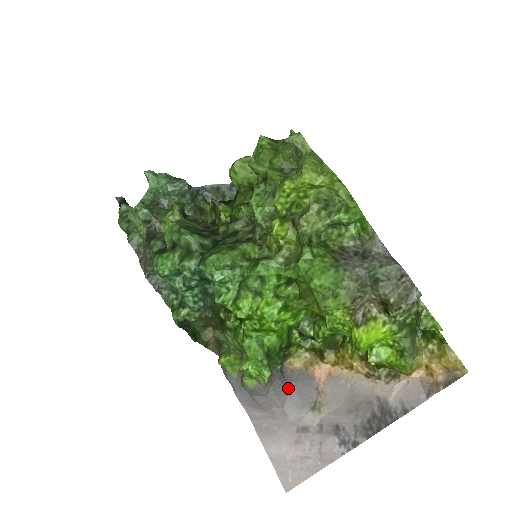
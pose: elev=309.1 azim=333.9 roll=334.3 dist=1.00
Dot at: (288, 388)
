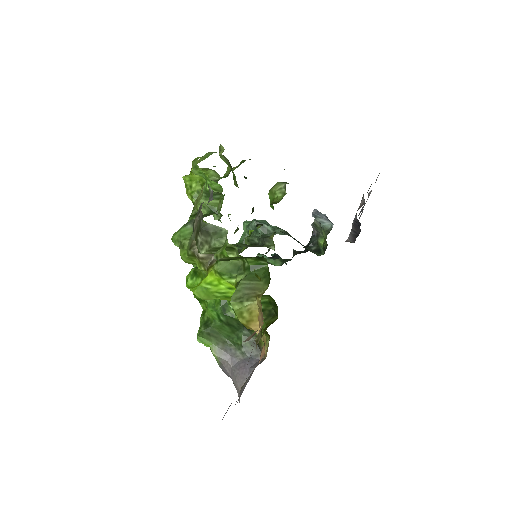
Dot at: (248, 373)
